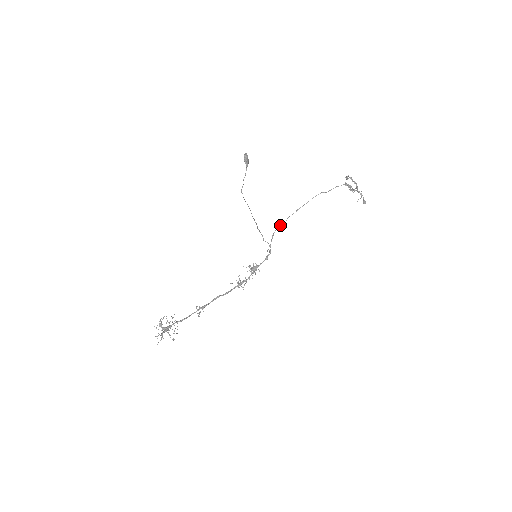
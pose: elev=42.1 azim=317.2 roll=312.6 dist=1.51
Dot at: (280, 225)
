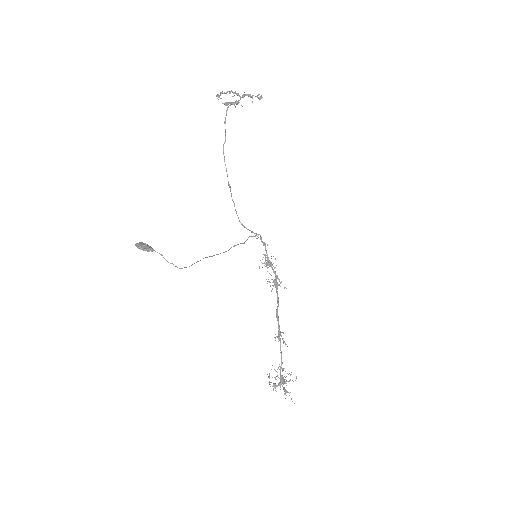
Dot at: (236, 213)
